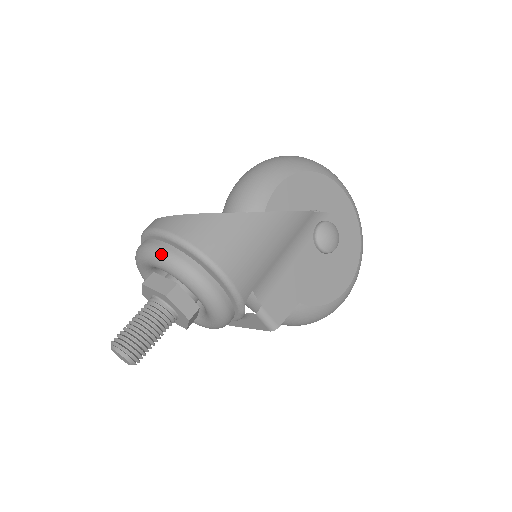
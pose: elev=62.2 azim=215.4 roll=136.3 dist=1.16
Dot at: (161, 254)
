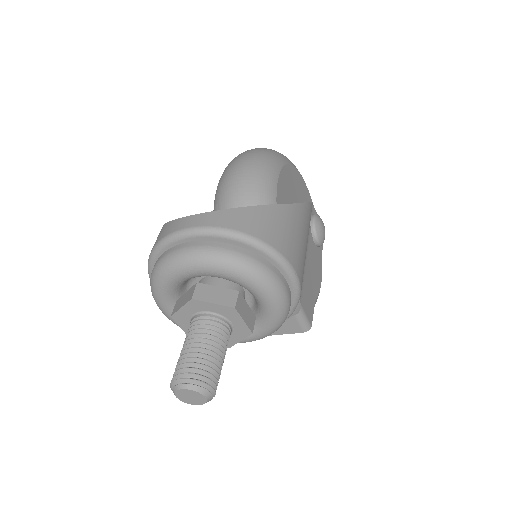
Dot at: (227, 257)
